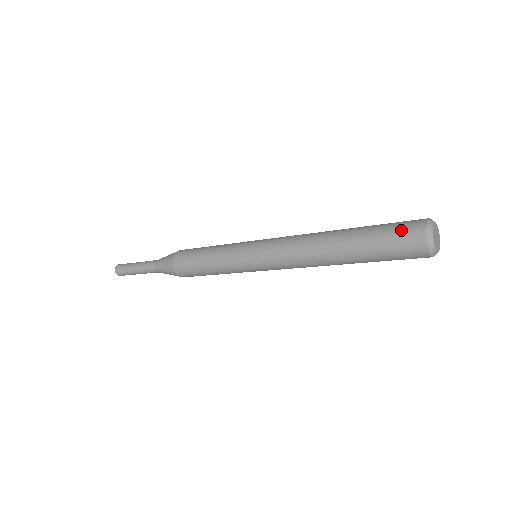
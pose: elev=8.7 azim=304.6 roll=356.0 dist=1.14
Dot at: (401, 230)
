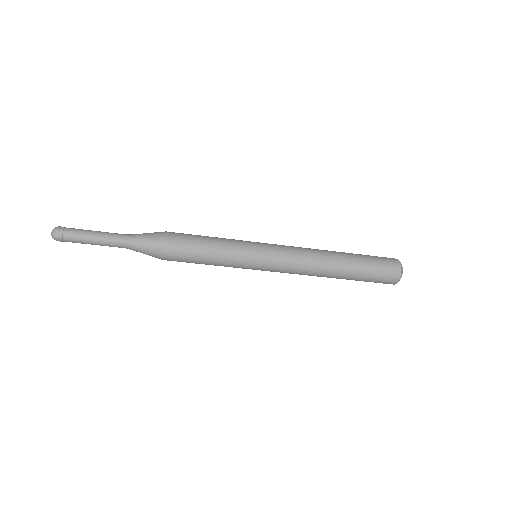
Dot at: occluded
